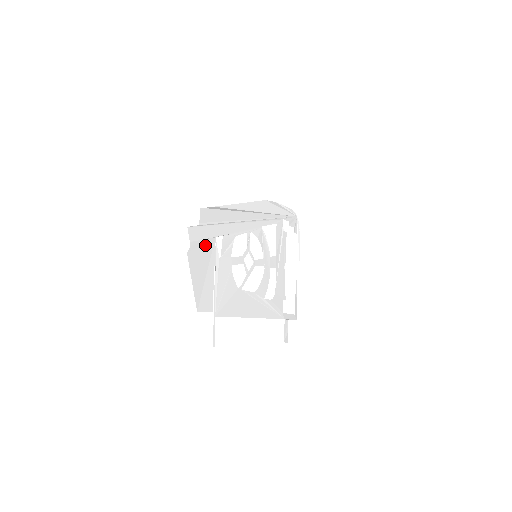
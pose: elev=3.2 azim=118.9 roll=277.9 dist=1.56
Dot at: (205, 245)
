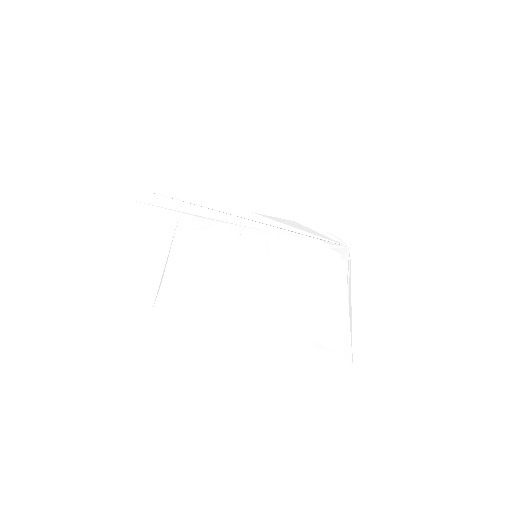
Dot at: (159, 213)
